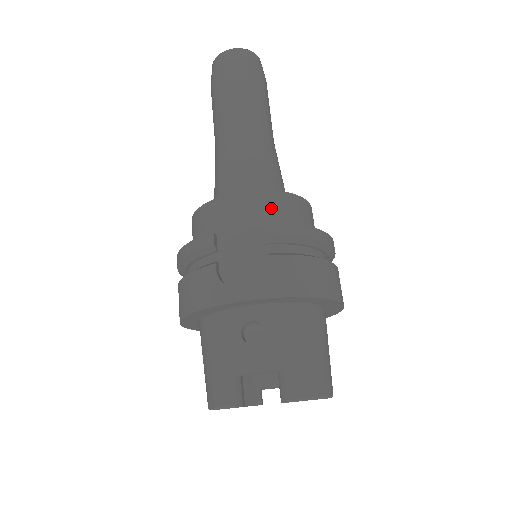
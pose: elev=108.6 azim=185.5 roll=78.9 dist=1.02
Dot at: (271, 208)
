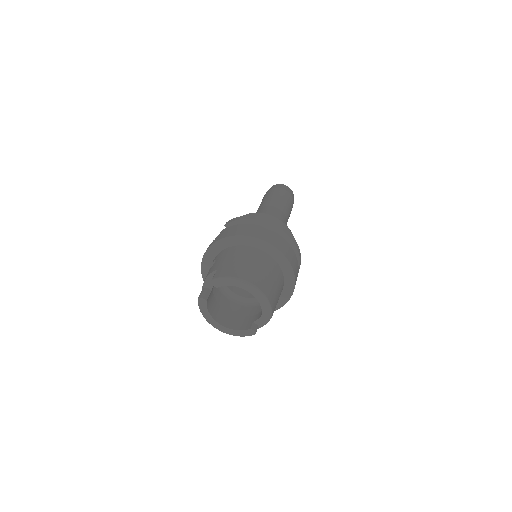
Dot at: occluded
